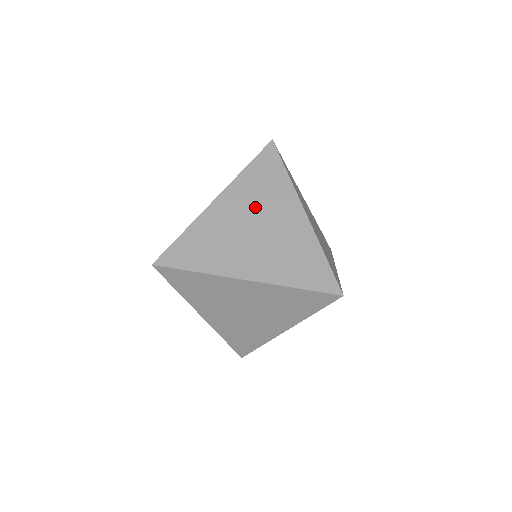
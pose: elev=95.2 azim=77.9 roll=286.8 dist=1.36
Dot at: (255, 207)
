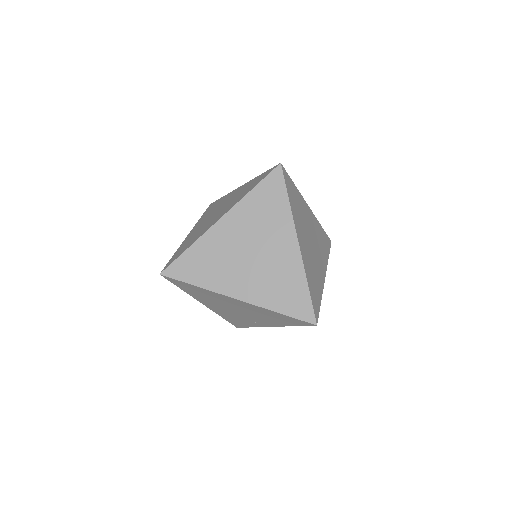
Dot at: (254, 232)
